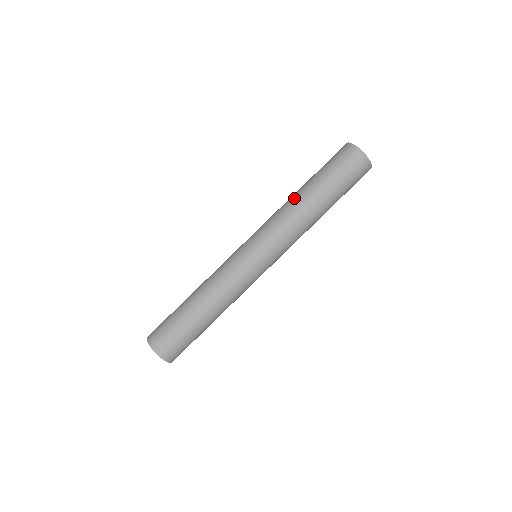
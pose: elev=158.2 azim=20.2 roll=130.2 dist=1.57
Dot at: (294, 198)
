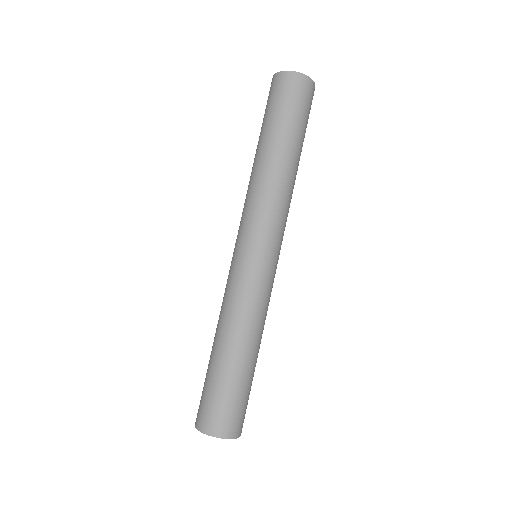
Dot at: (259, 166)
